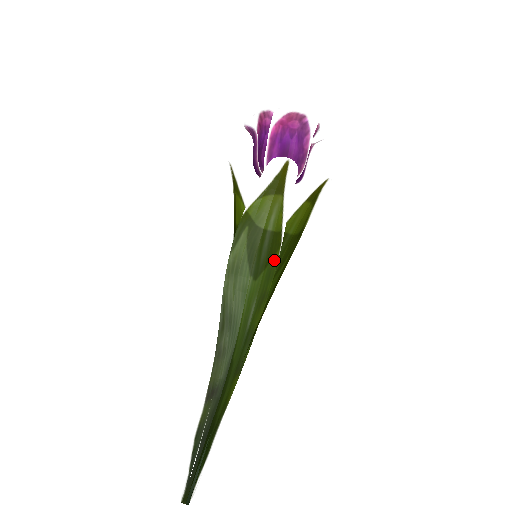
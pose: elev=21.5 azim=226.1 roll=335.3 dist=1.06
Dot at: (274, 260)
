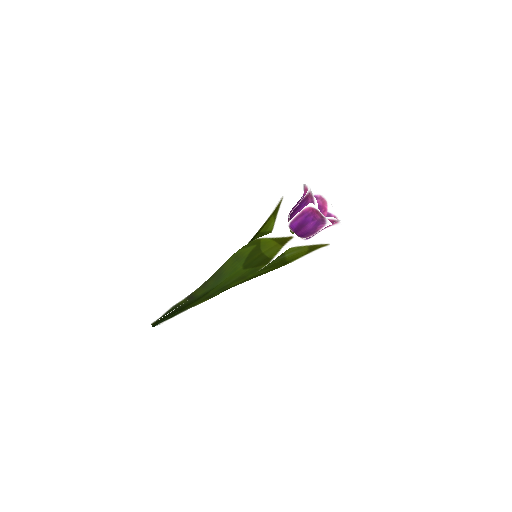
Dot at: (260, 267)
